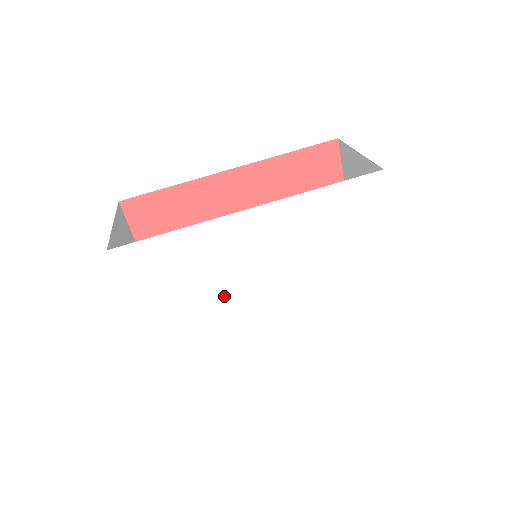
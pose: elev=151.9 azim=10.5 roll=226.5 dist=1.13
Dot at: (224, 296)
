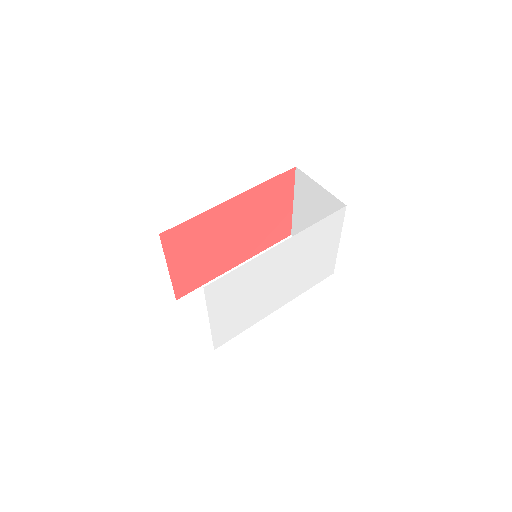
Dot at: (256, 292)
